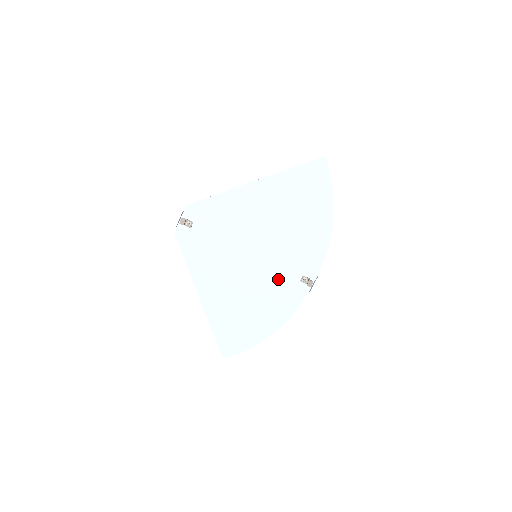
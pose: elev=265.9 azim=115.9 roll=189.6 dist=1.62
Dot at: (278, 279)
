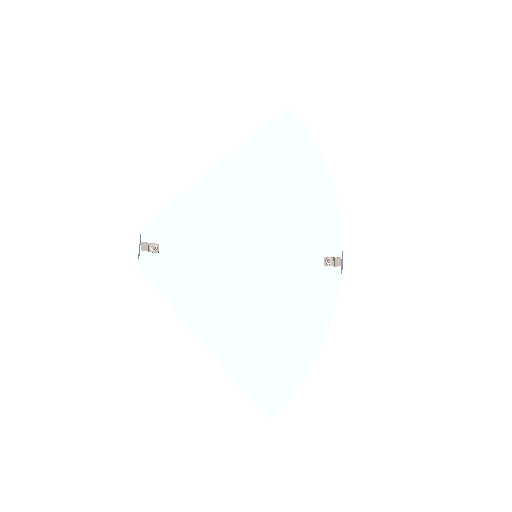
Dot at: (296, 275)
